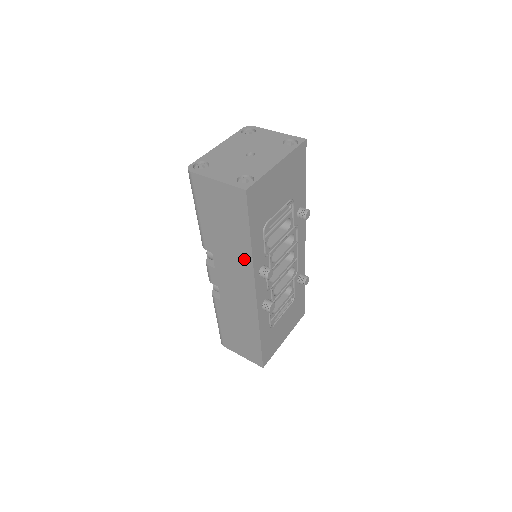
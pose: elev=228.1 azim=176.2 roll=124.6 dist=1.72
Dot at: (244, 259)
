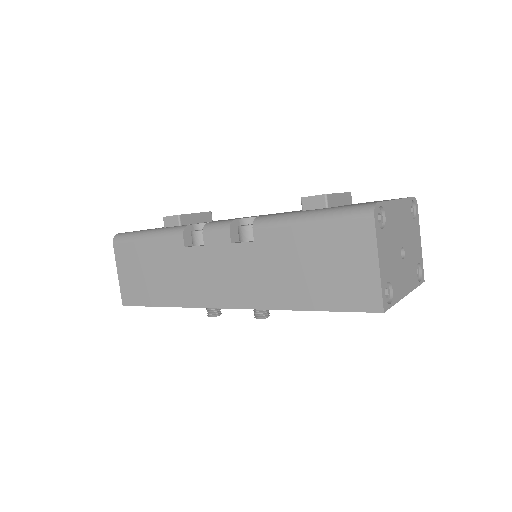
Dot at: (273, 296)
